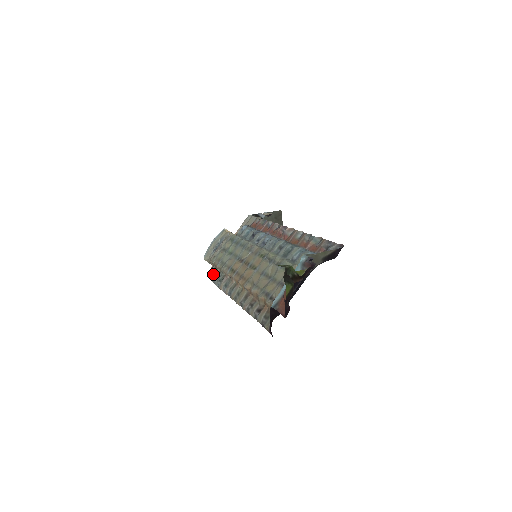
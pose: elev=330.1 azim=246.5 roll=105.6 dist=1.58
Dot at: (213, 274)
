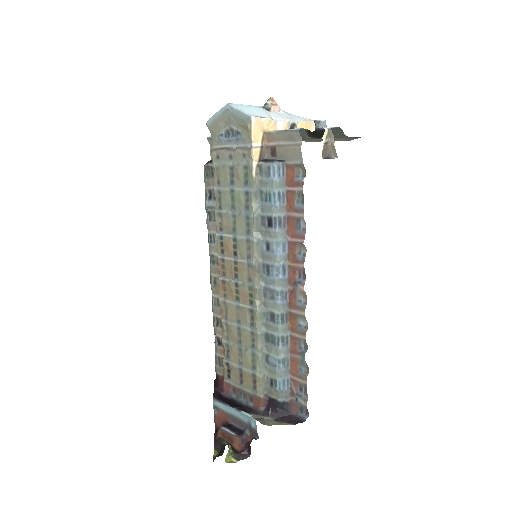
Dot at: (208, 182)
